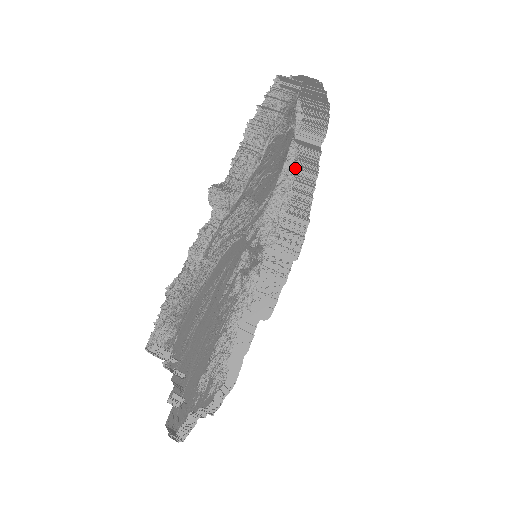
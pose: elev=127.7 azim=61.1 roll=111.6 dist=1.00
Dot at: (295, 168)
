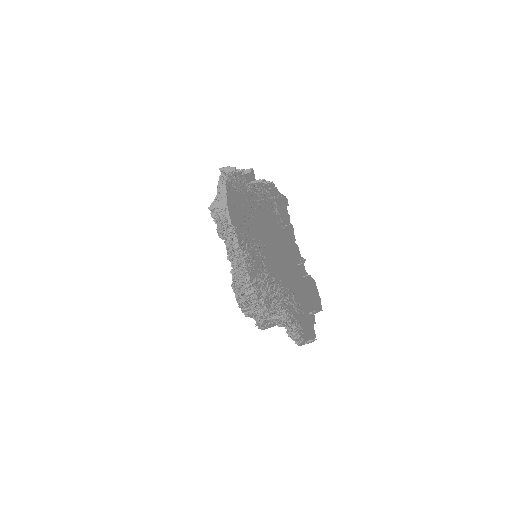
Dot at: occluded
